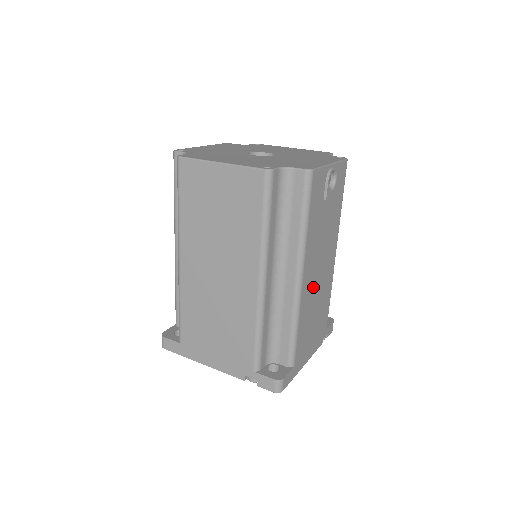
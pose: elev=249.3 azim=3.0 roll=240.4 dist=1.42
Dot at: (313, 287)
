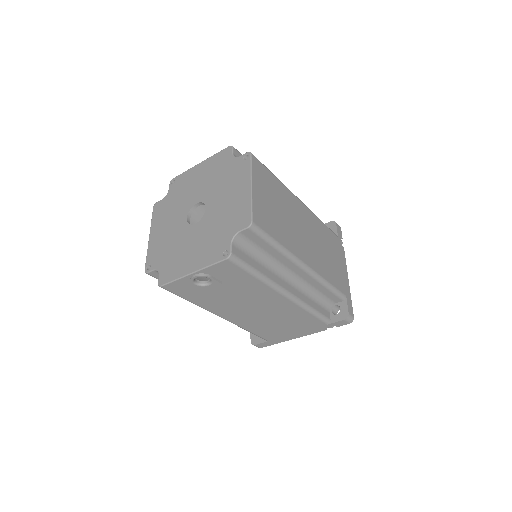
Dot at: (253, 317)
